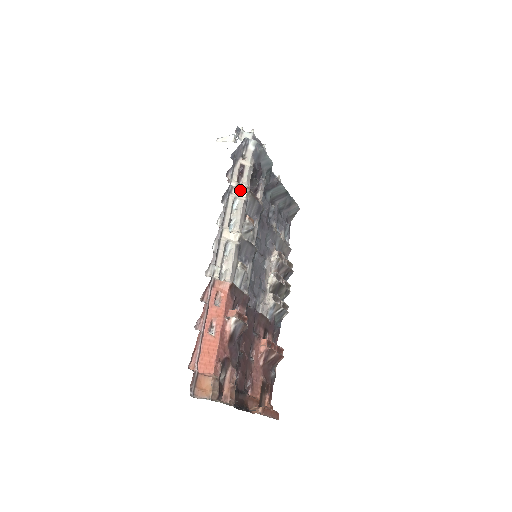
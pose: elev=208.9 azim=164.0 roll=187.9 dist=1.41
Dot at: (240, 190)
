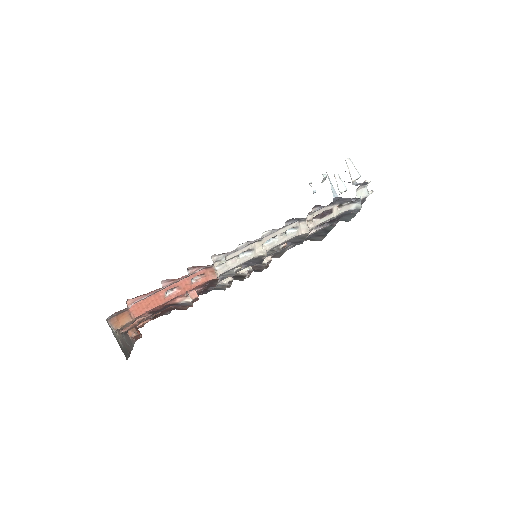
Dot at: (306, 227)
